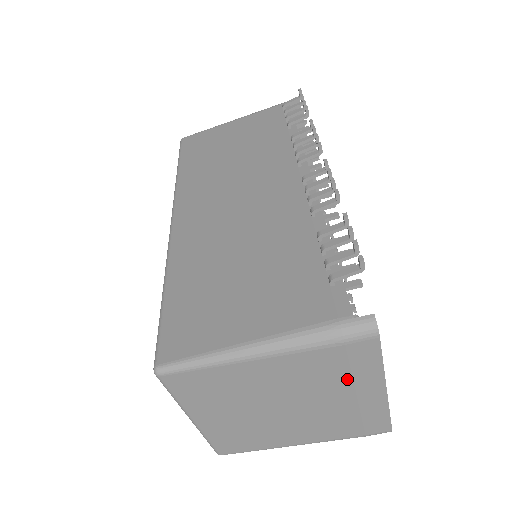
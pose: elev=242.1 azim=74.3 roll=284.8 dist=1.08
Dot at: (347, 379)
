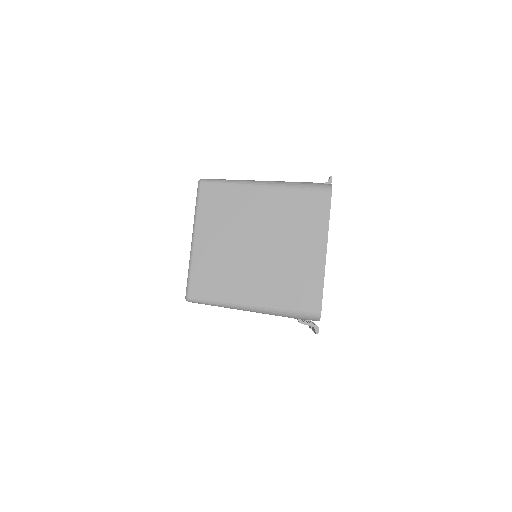
Dot at: (305, 227)
